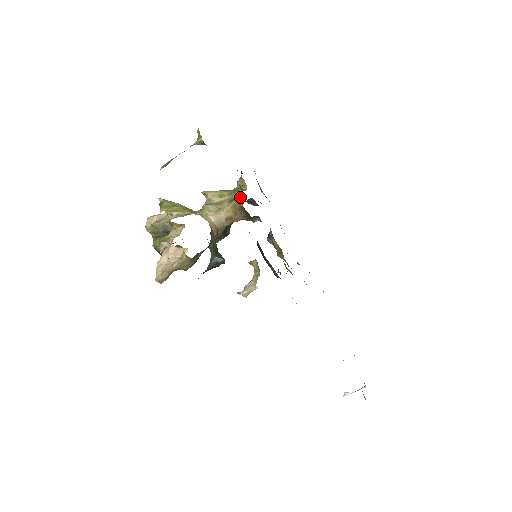
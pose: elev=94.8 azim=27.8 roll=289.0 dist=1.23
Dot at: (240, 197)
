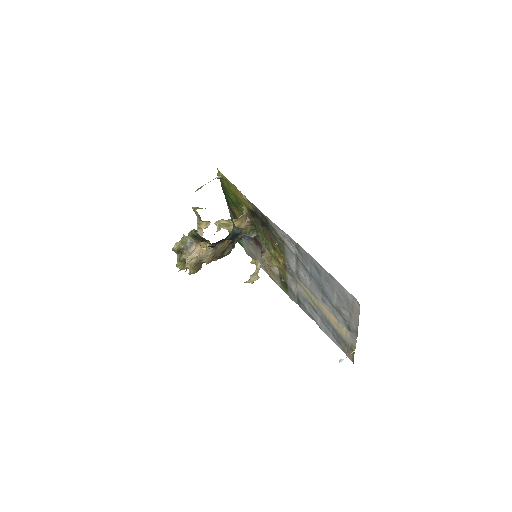
Dot at: (245, 208)
